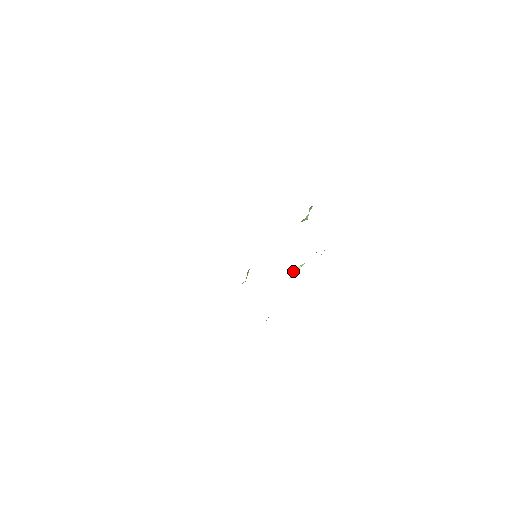
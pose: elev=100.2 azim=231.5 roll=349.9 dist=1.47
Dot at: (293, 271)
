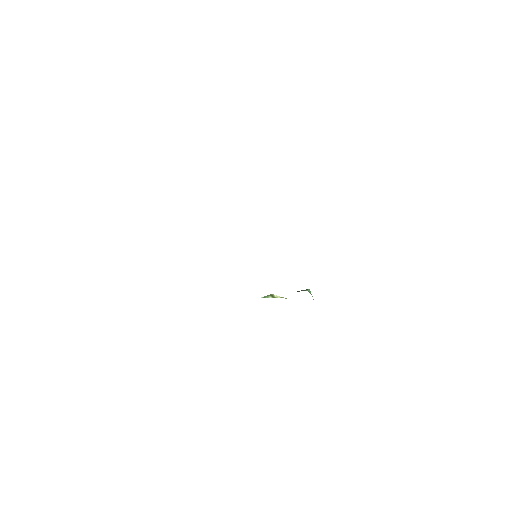
Dot at: (271, 295)
